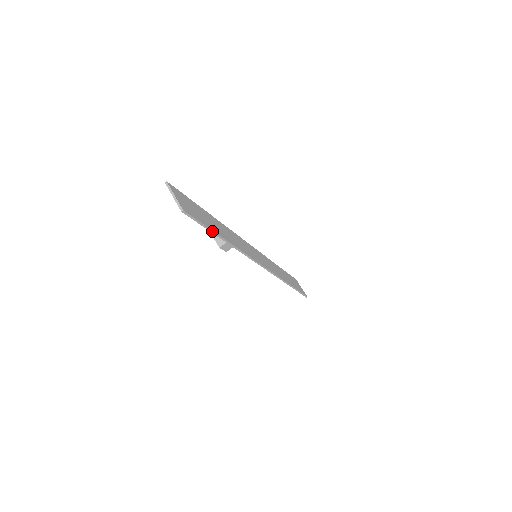
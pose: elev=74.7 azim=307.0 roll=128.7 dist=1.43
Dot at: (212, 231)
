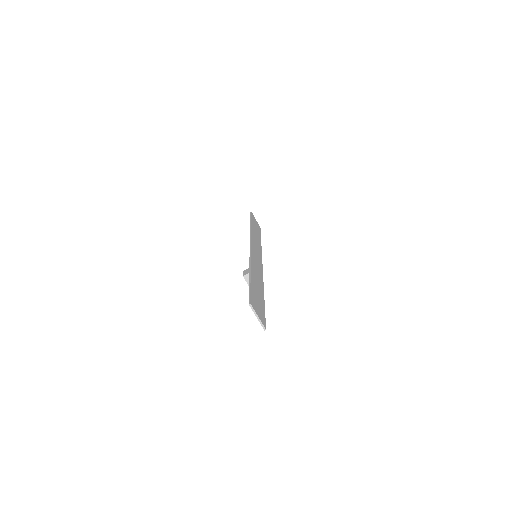
Dot at: (264, 307)
